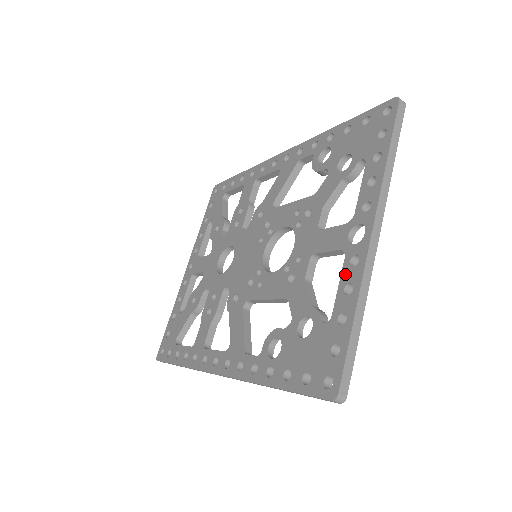
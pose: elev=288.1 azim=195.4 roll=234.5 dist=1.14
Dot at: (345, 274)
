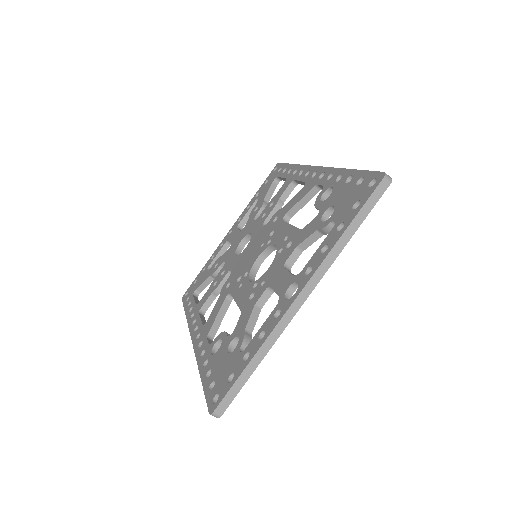
Dot at: (268, 321)
